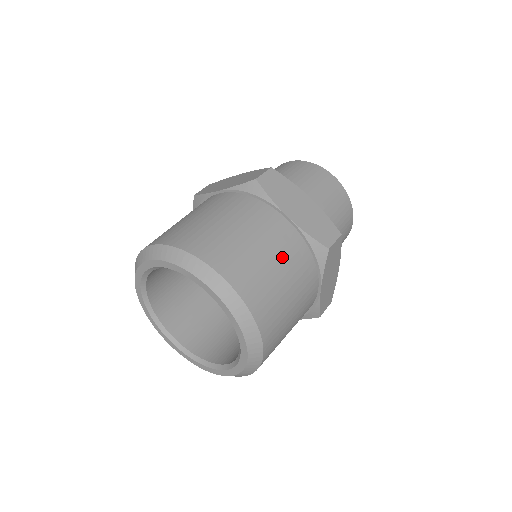
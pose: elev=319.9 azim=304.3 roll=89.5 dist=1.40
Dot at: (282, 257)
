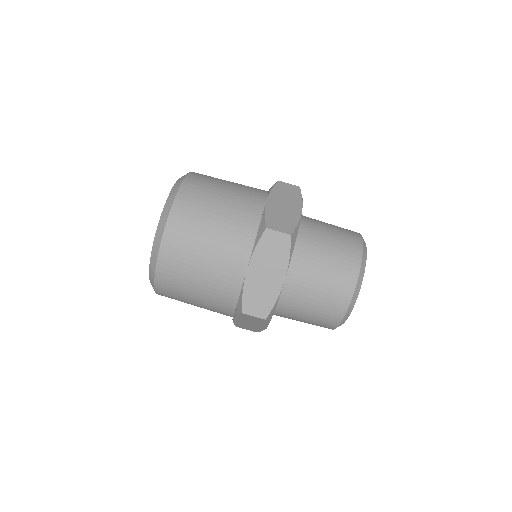
Dot at: (231, 208)
